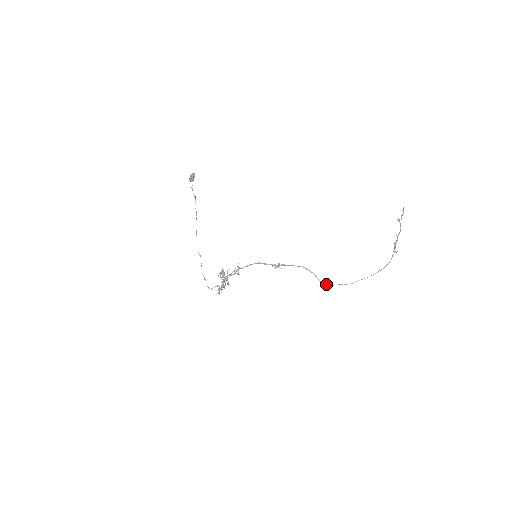
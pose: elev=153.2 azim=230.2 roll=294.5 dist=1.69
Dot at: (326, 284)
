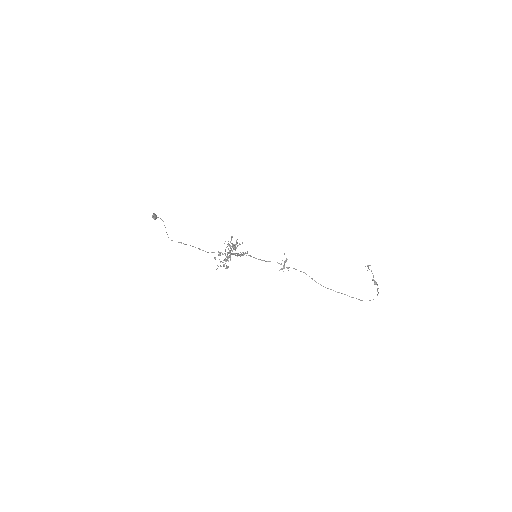
Dot at: occluded
